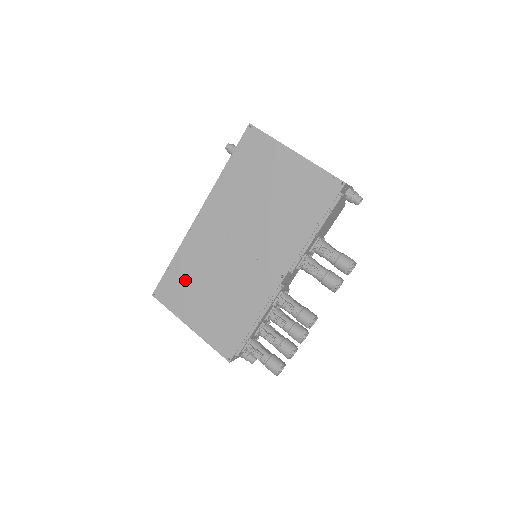
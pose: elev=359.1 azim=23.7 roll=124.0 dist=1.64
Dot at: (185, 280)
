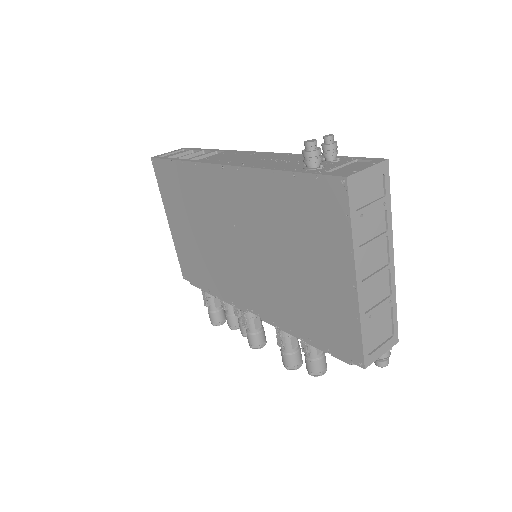
Dot at: (181, 192)
